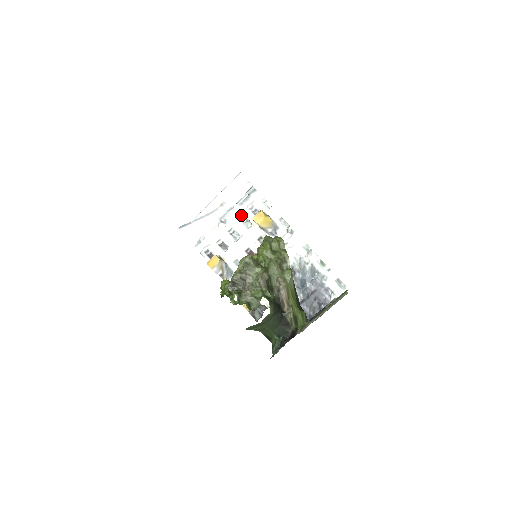
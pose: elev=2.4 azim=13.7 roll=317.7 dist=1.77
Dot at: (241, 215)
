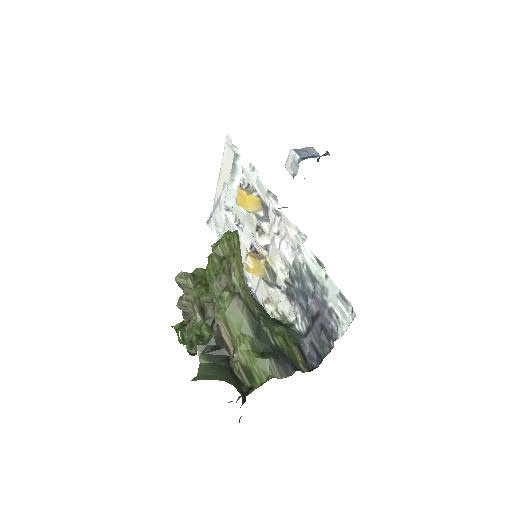
Dot at: occluded
